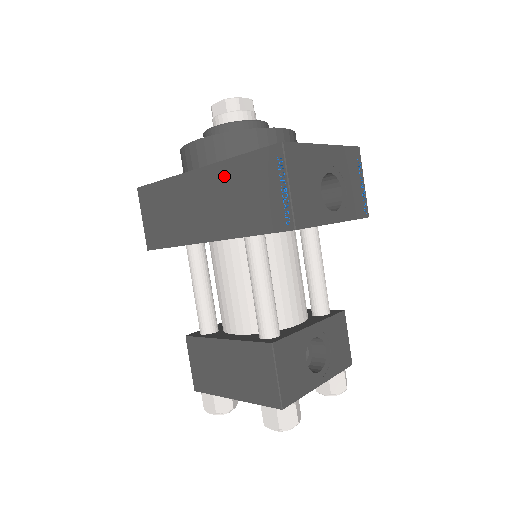
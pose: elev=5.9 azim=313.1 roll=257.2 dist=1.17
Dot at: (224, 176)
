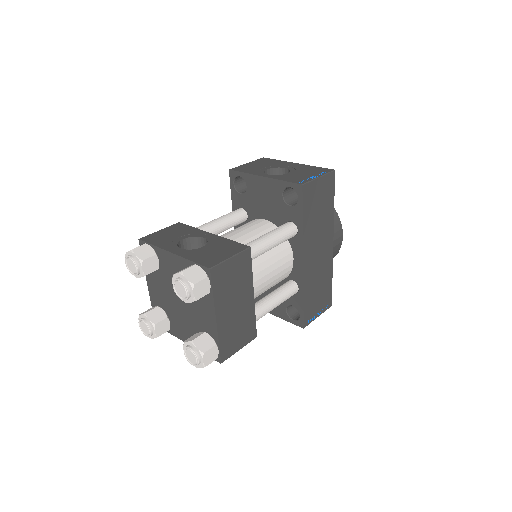
Dot at: occluded
